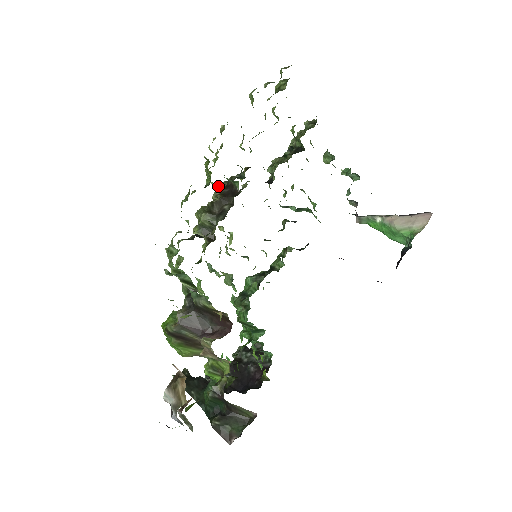
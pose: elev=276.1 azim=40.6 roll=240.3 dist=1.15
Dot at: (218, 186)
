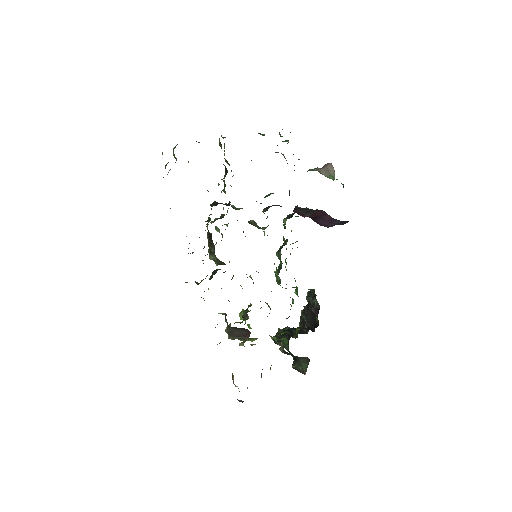
Dot at: occluded
